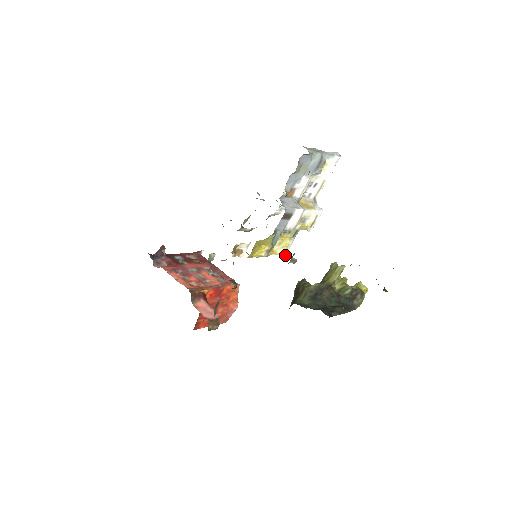
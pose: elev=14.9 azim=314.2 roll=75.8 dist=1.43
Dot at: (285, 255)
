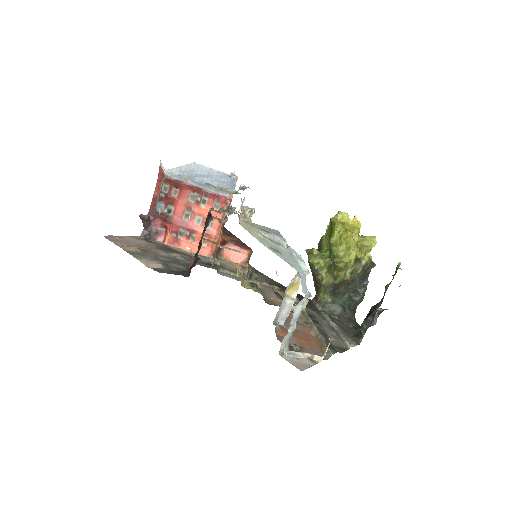
Dot at: occluded
